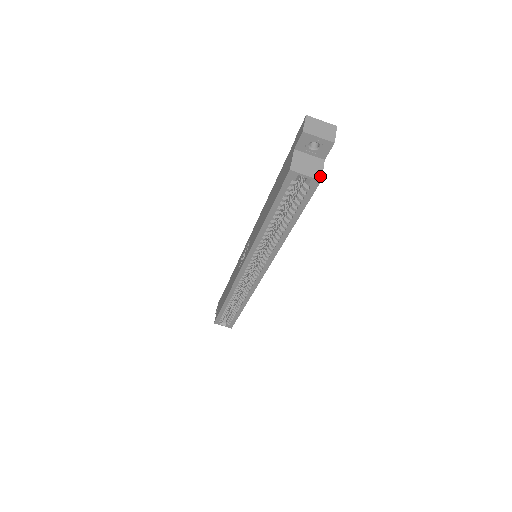
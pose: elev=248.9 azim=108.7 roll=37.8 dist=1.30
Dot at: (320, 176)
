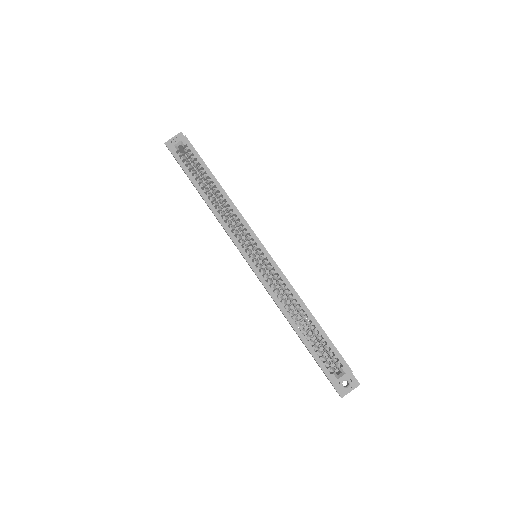
Dot at: (185, 138)
